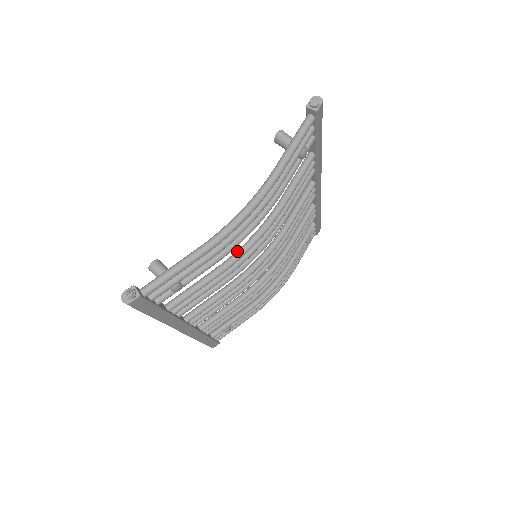
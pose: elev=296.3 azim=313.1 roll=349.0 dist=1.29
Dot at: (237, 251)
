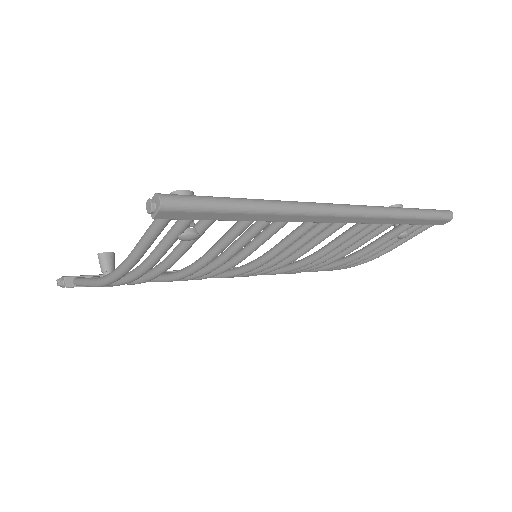
Dot at: (171, 274)
